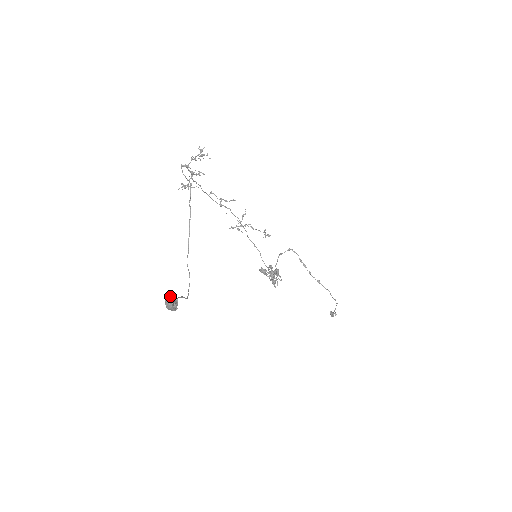
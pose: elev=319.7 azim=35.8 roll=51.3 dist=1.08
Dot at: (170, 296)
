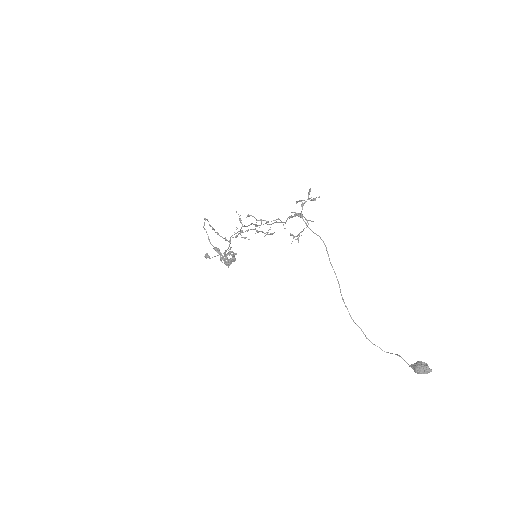
Dot at: (426, 364)
